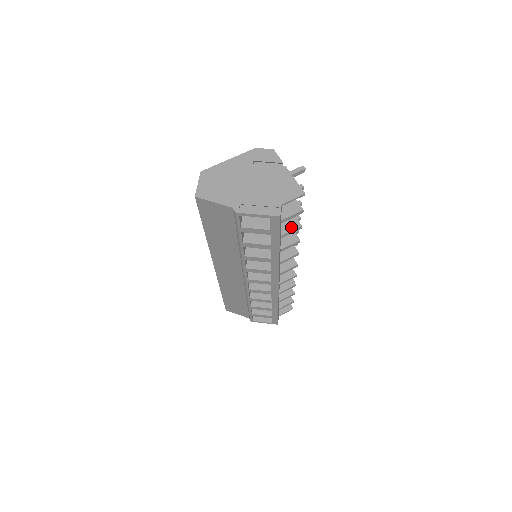
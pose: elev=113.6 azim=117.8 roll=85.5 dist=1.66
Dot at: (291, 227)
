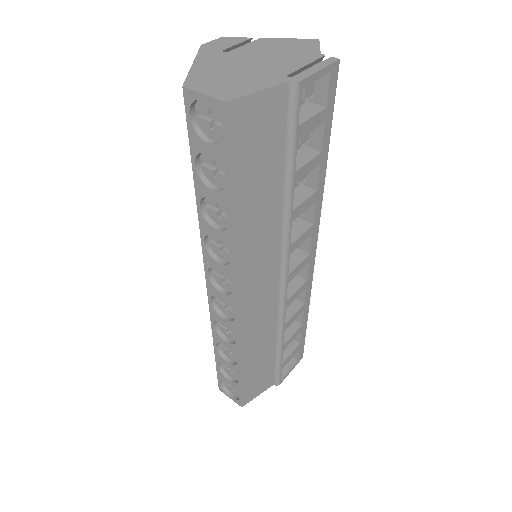
Dot at: occluded
